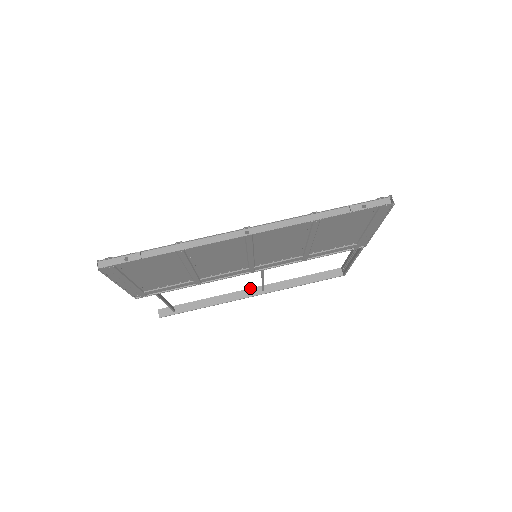
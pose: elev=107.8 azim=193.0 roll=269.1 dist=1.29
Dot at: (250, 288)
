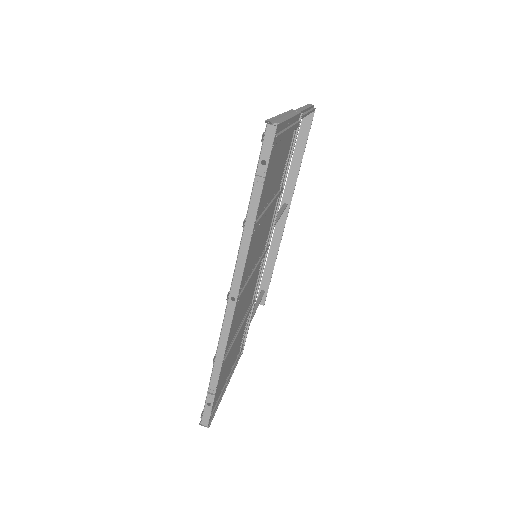
Dot at: occluded
